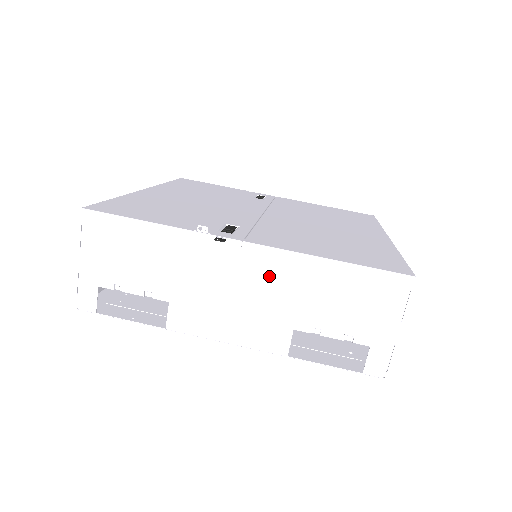
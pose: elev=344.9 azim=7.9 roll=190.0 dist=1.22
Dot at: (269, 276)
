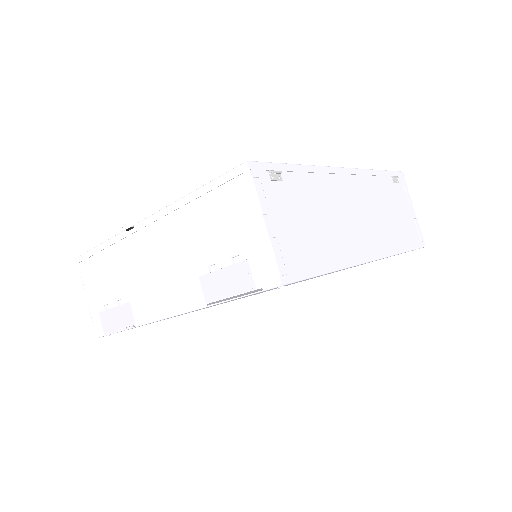
Dot at: (166, 238)
